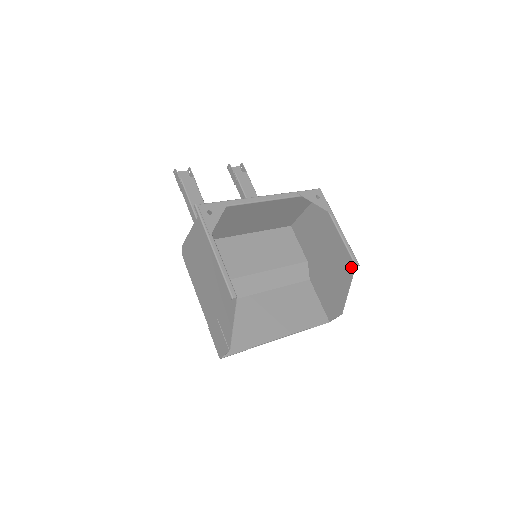
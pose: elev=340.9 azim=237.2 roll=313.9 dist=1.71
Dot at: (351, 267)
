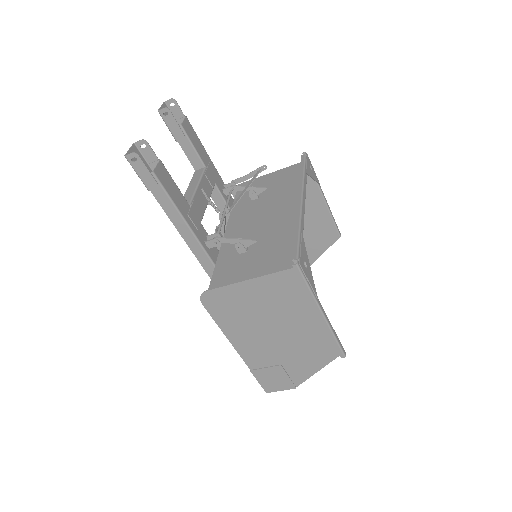
Dot at: (333, 237)
